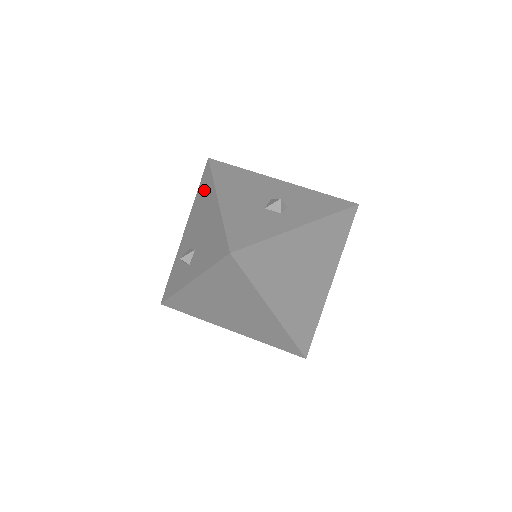
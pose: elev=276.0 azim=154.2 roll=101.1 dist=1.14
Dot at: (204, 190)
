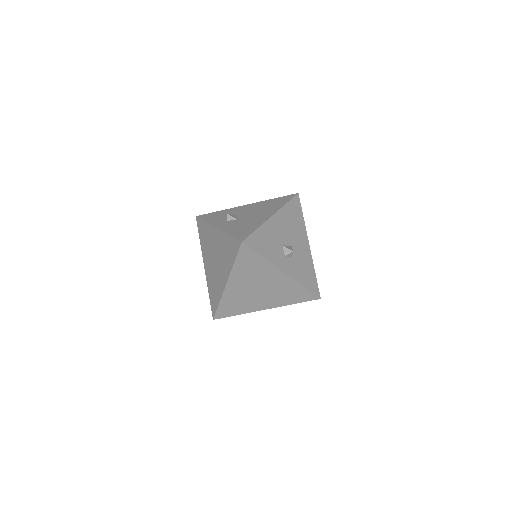
Dot at: (276, 203)
